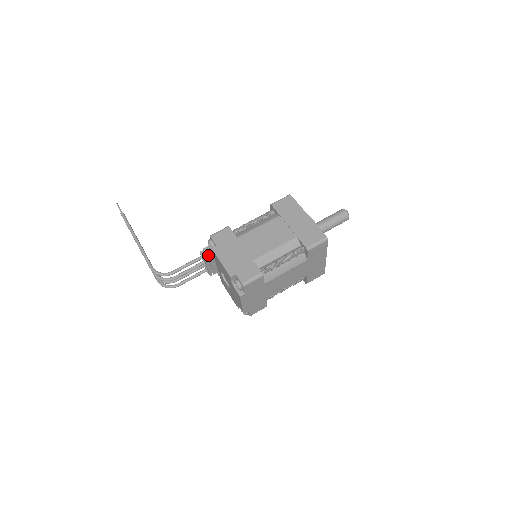
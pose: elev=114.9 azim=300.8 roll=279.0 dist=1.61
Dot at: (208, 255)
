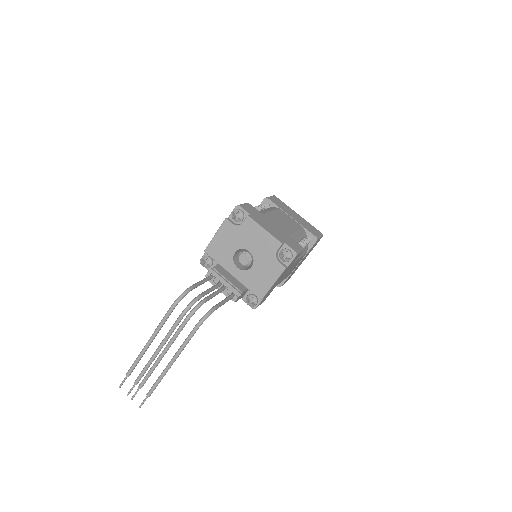
Dot at: (212, 268)
